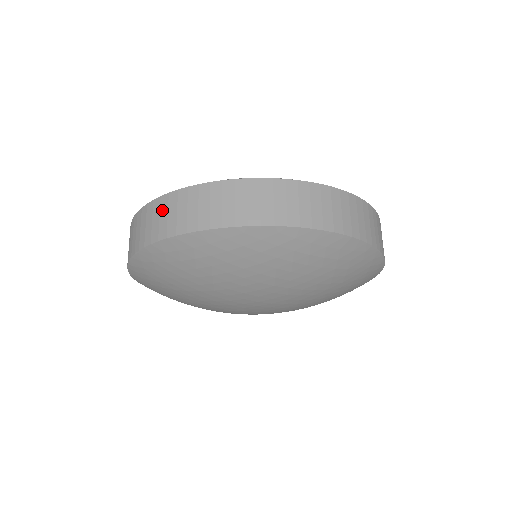
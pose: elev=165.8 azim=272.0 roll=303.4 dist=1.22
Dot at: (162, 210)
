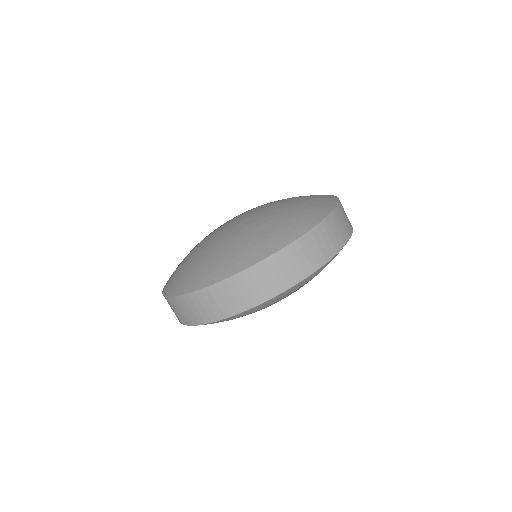
Dot at: (240, 287)
